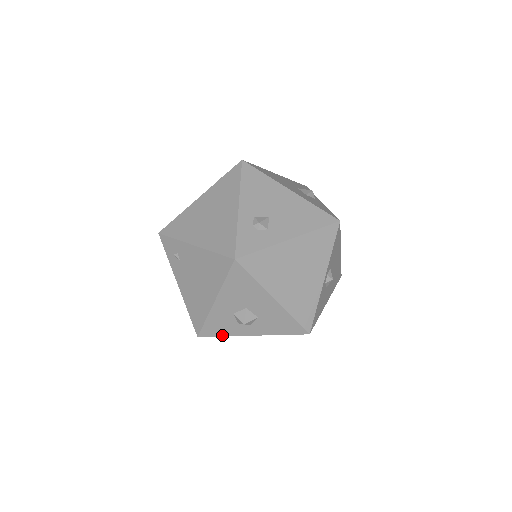
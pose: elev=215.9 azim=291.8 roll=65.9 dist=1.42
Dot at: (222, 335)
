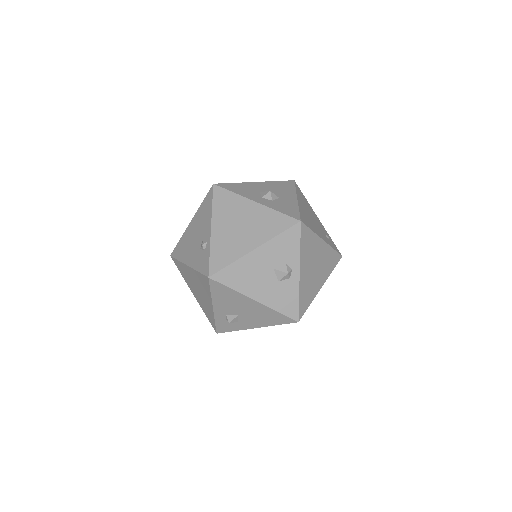
Dot at: occluded
